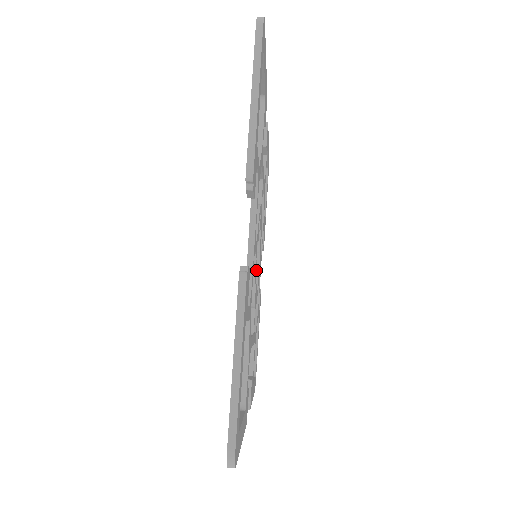
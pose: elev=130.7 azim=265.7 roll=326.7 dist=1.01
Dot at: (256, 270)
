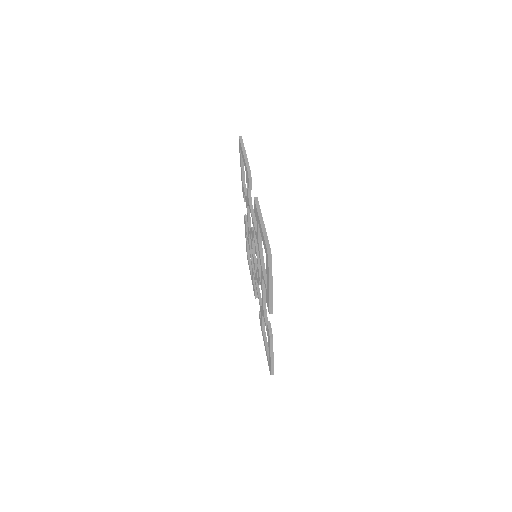
Dot at: occluded
